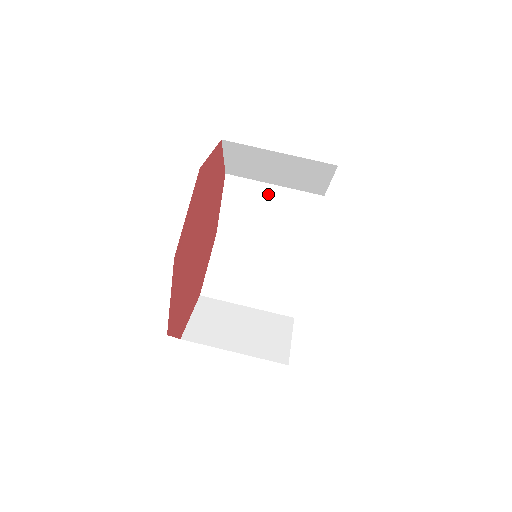
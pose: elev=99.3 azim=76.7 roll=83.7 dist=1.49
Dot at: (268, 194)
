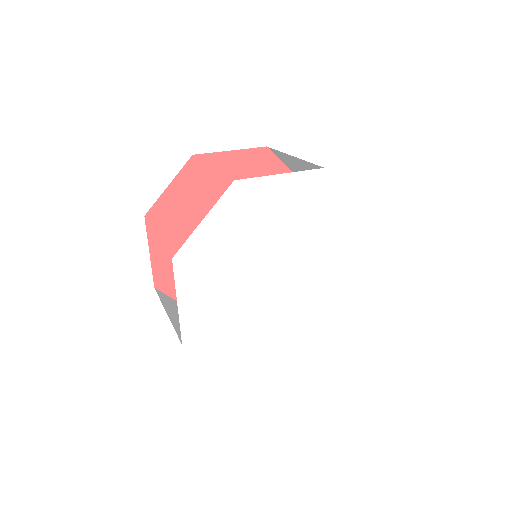
Dot at: occluded
